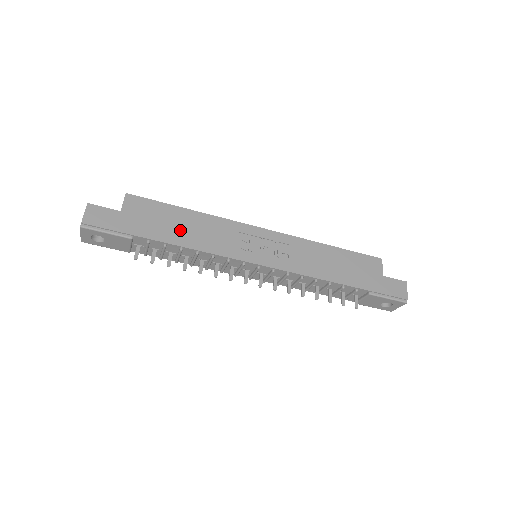
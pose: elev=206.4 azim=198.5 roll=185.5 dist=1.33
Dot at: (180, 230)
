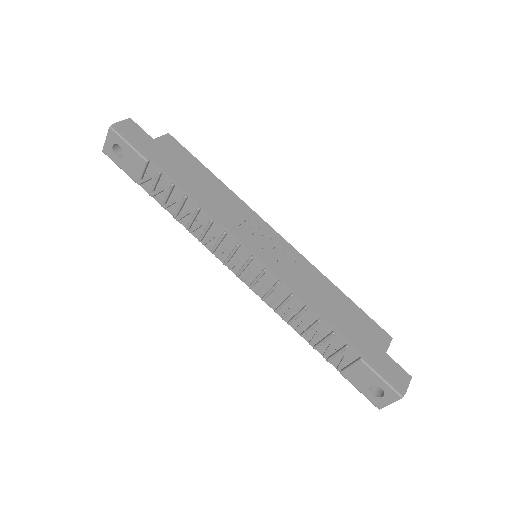
Dot at: (196, 183)
